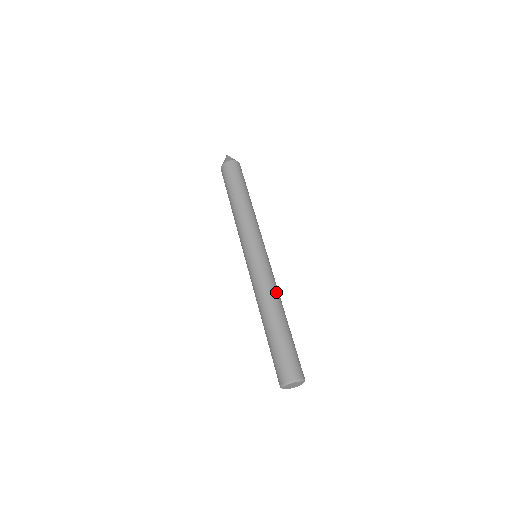
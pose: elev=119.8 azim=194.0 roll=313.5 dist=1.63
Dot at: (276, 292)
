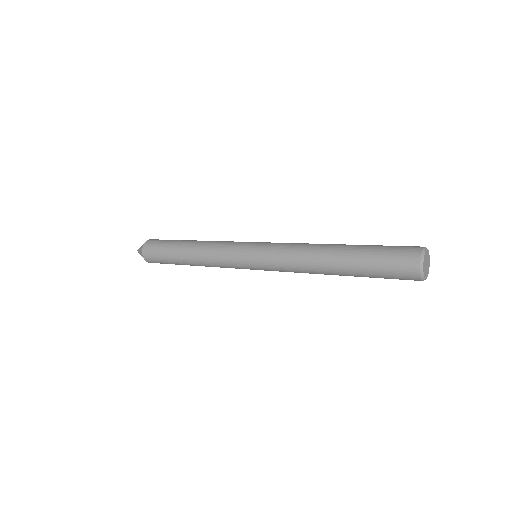
Dot at: occluded
